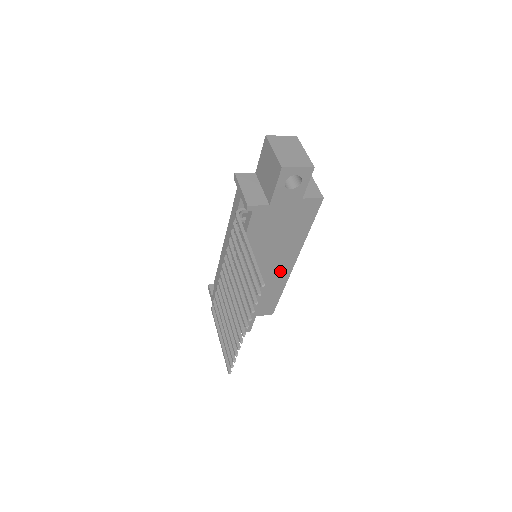
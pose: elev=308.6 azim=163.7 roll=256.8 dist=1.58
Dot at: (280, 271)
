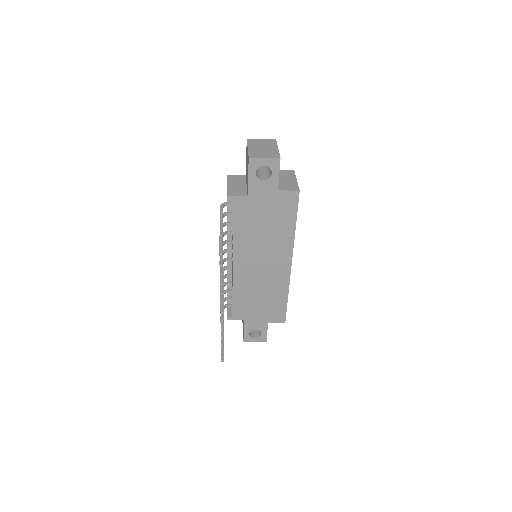
Dot at: (279, 271)
